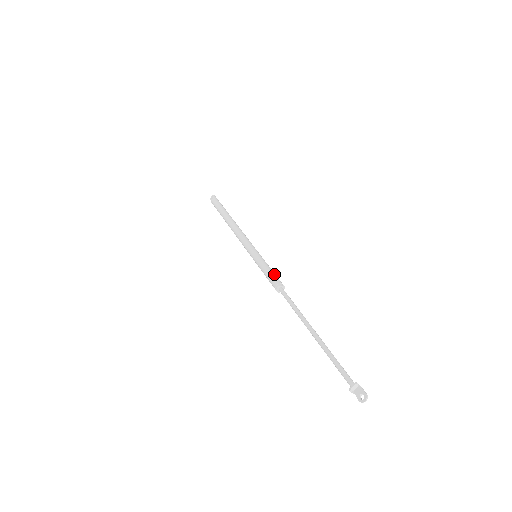
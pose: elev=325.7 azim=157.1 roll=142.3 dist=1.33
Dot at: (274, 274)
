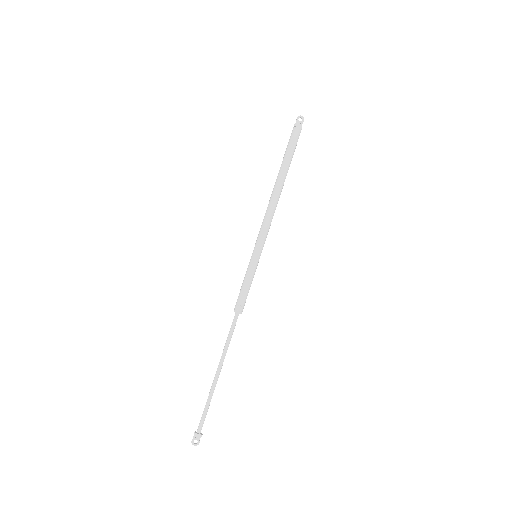
Dot at: occluded
